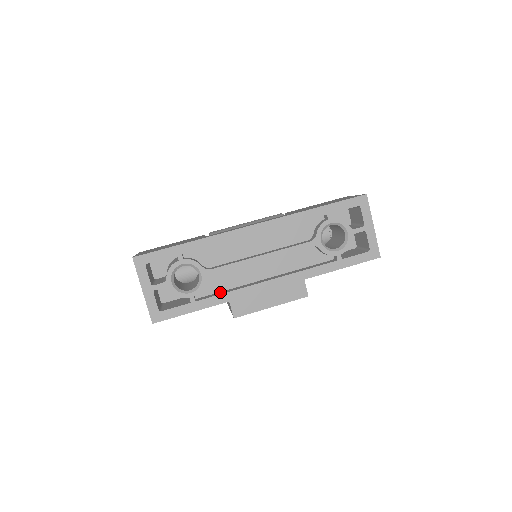
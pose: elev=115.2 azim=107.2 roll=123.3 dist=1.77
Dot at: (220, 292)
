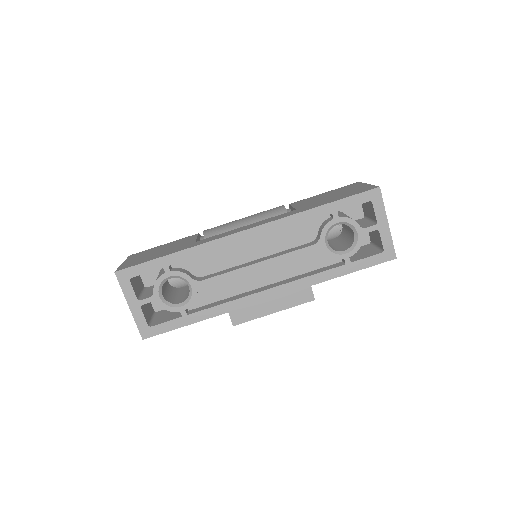
Dot at: (214, 303)
